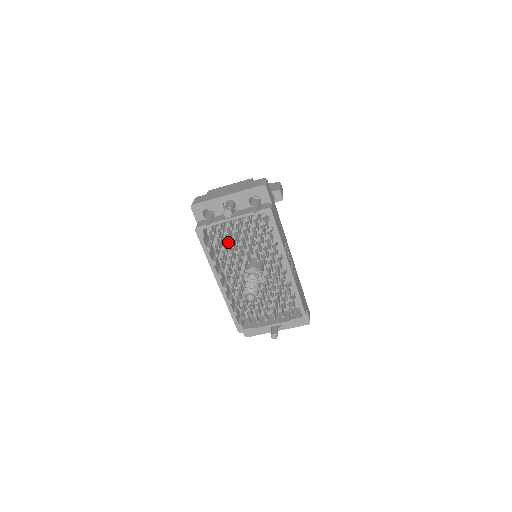
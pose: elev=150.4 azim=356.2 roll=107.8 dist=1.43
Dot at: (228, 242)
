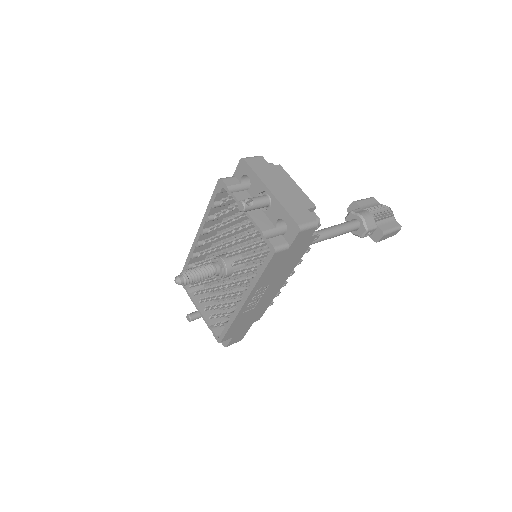
Dot at: occluded
